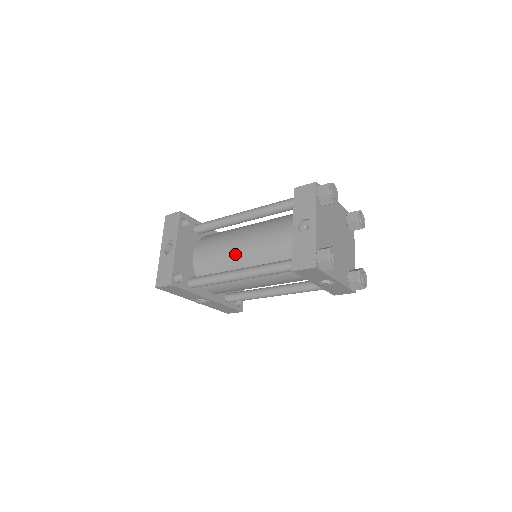
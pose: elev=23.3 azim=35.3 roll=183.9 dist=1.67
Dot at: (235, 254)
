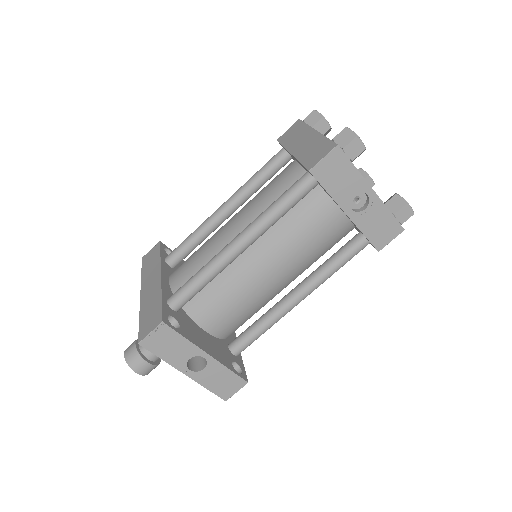
Dot at: (270, 286)
